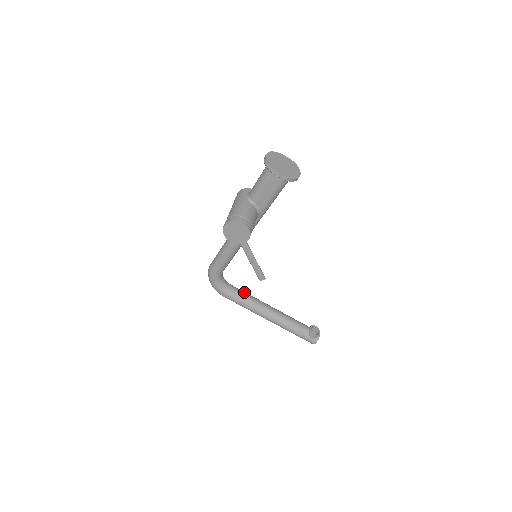
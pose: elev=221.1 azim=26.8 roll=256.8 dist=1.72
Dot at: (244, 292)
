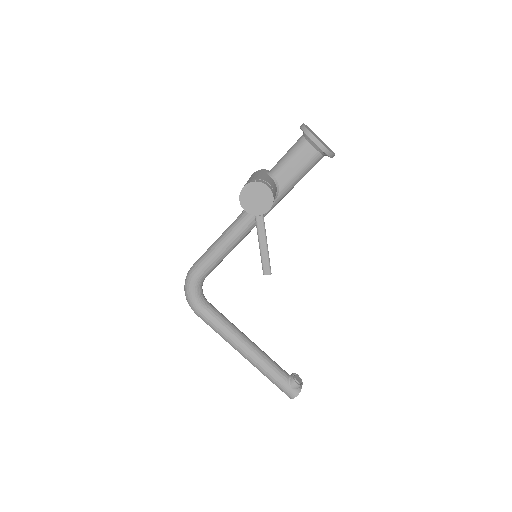
Dot at: (222, 314)
